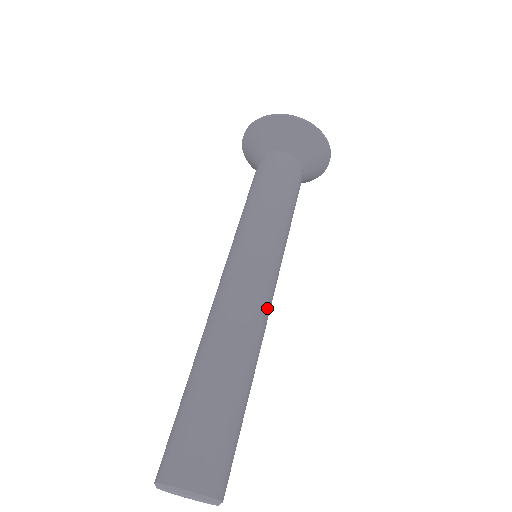
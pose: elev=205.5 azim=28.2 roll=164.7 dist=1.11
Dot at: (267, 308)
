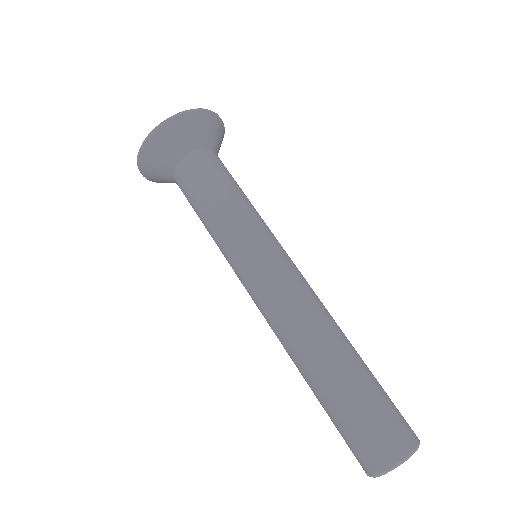
Dot at: (311, 289)
